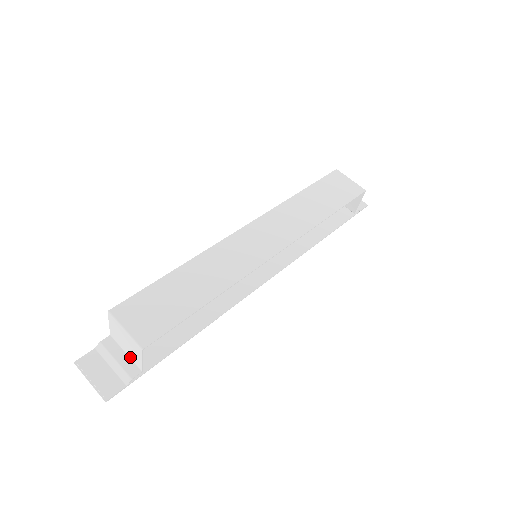
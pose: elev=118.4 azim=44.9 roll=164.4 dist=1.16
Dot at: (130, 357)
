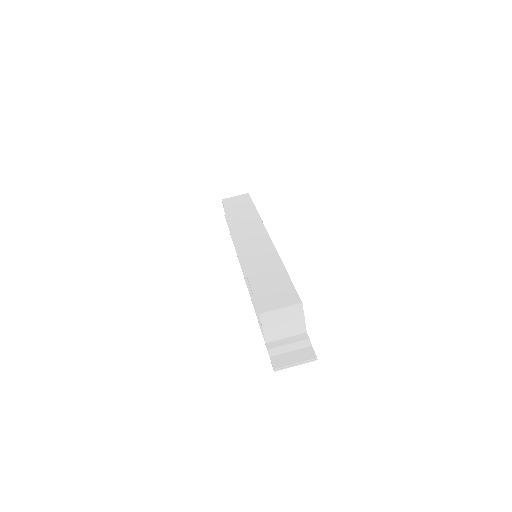
Dot at: (292, 335)
